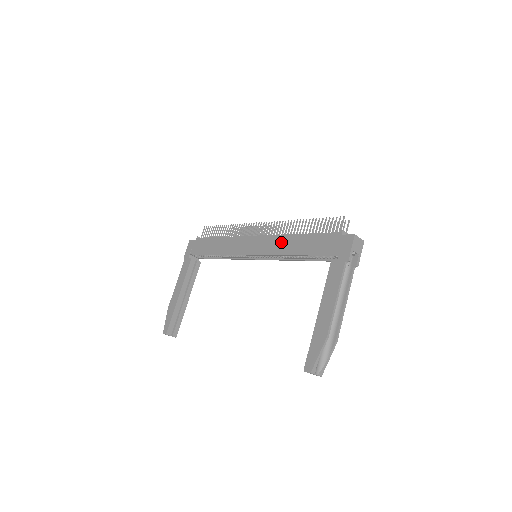
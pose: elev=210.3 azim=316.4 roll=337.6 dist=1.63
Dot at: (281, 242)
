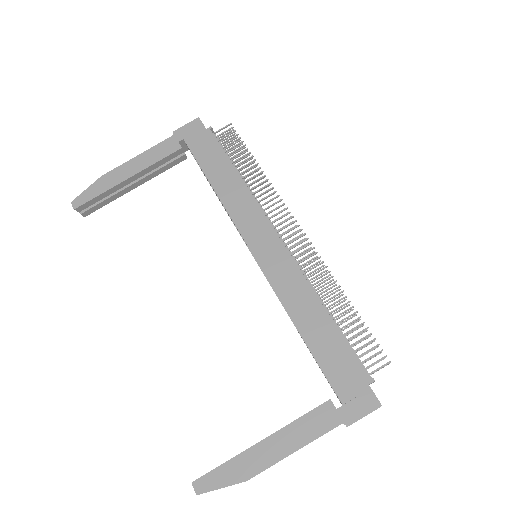
Dot at: (299, 291)
